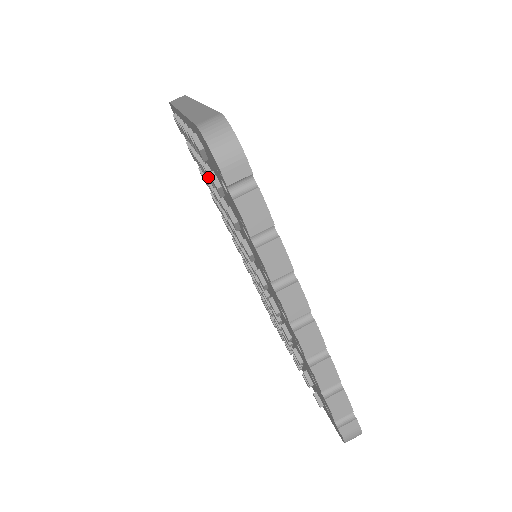
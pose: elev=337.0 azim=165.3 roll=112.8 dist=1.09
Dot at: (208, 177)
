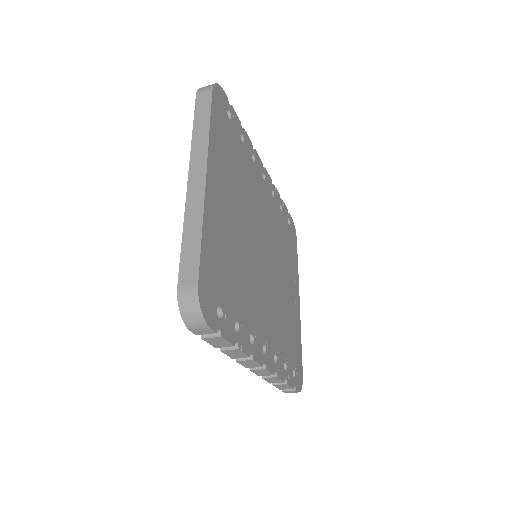
Dot at: occluded
